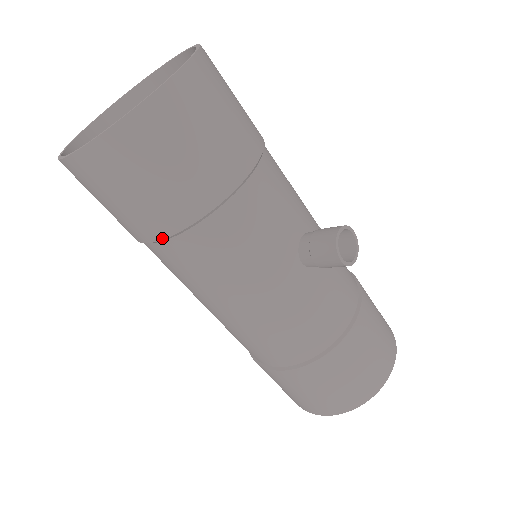
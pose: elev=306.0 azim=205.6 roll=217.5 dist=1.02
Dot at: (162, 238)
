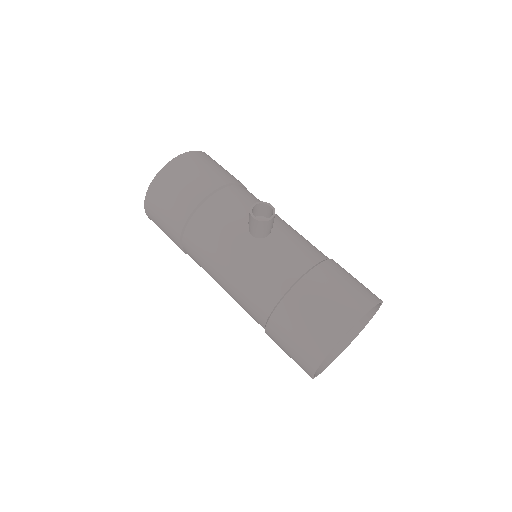
Dot at: (179, 237)
